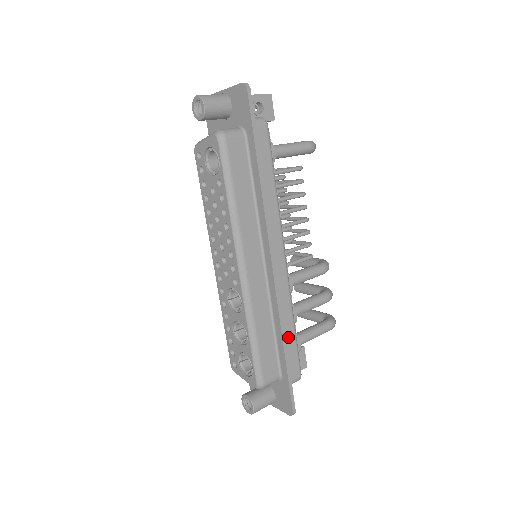
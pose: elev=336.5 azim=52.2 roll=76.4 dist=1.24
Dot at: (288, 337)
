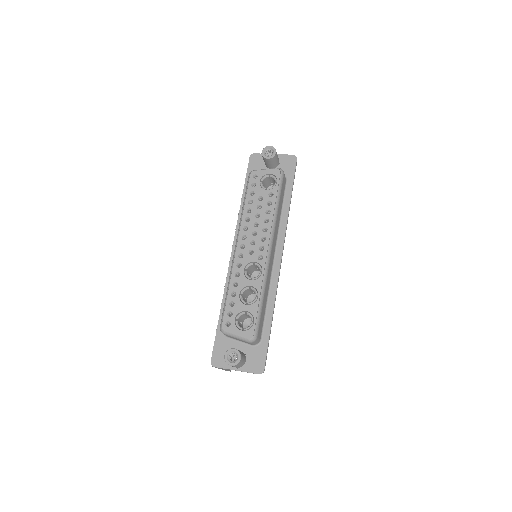
Dot at: occluded
